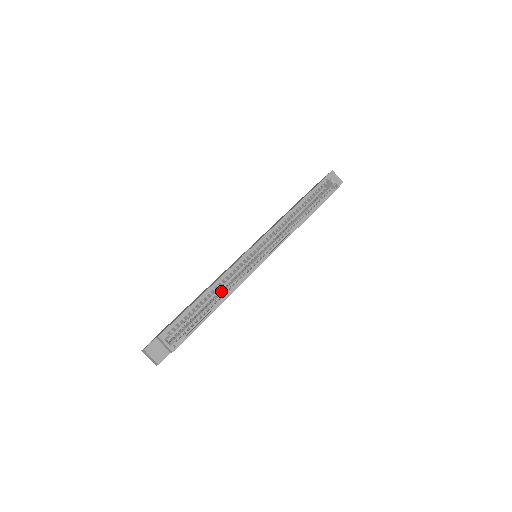
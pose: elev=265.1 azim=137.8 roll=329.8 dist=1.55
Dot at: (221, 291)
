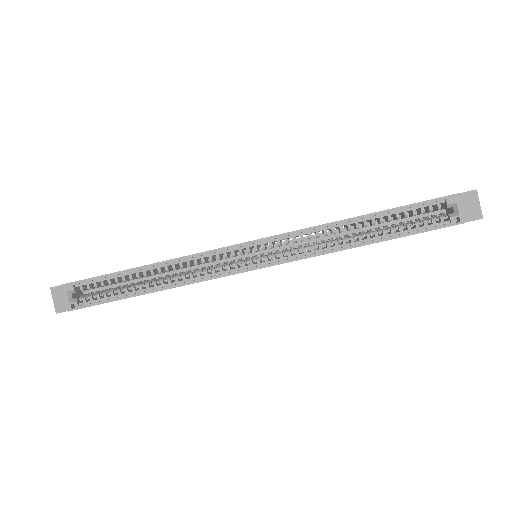
Dot at: occluded
